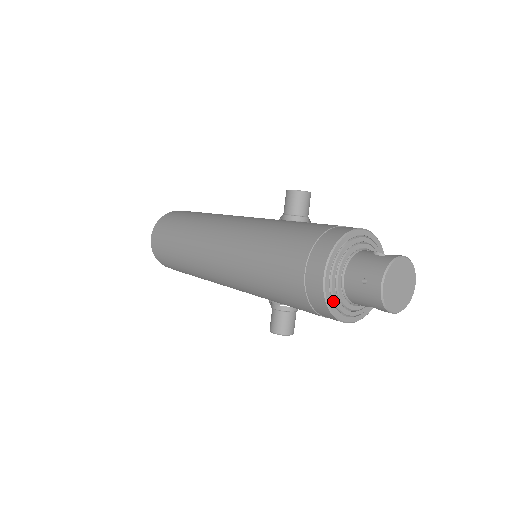
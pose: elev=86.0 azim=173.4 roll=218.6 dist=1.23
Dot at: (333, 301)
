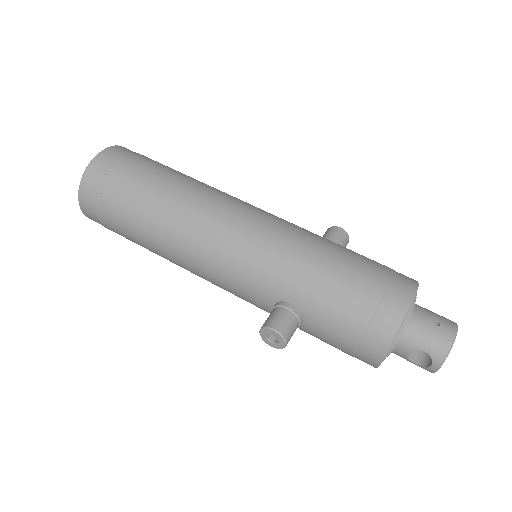
Dot at: (403, 324)
